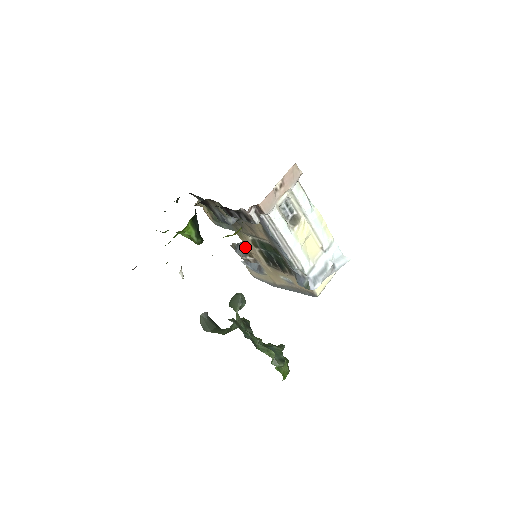
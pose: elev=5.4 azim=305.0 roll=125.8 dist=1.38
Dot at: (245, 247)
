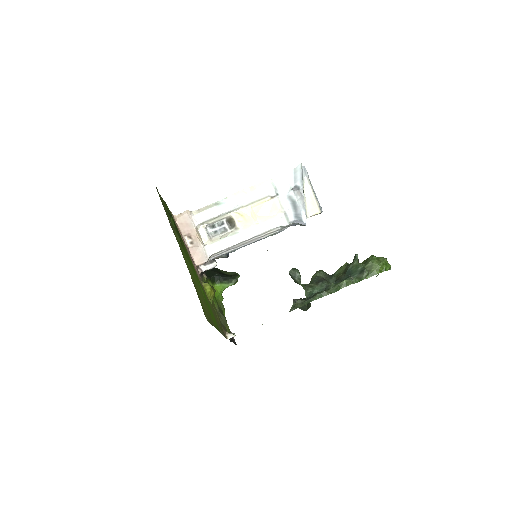
Dot at: occluded
